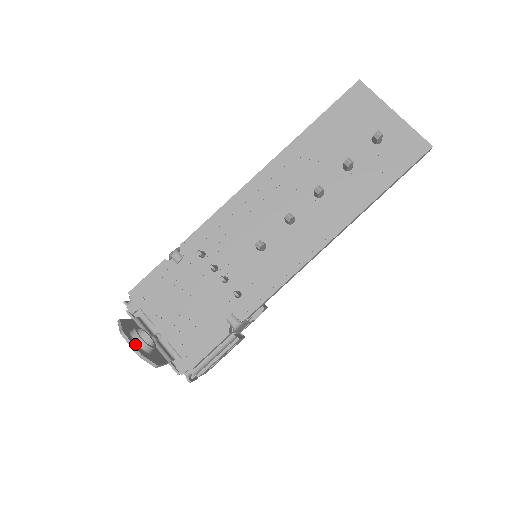
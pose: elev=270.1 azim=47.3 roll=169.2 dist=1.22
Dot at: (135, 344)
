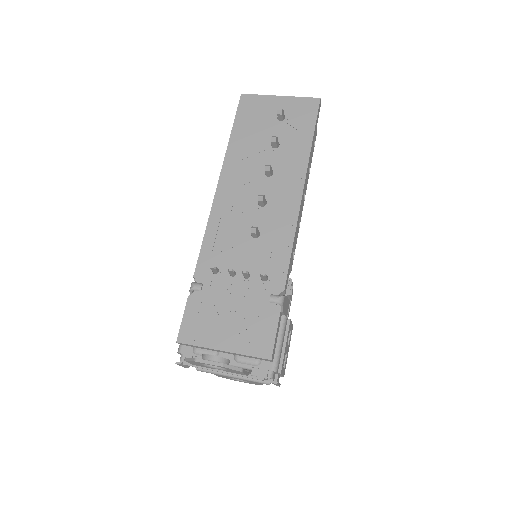
Dot at: (212, 362)
